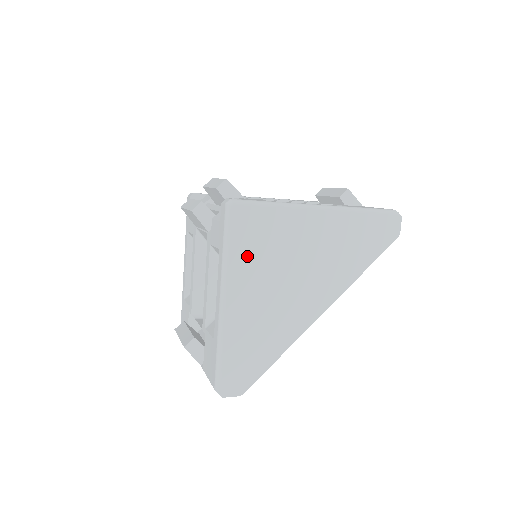
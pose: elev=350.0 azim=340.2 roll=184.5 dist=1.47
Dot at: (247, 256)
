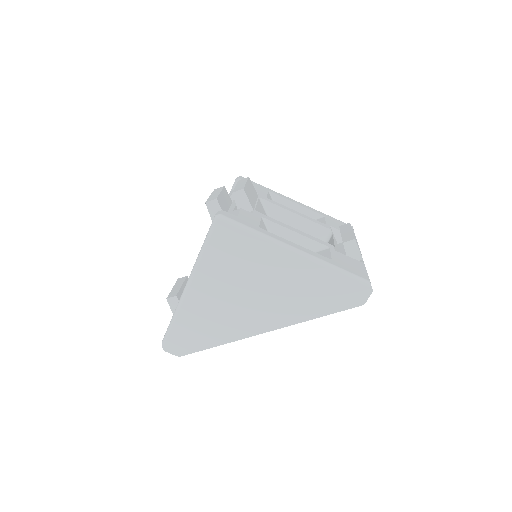
Dot at: (217, 262)
